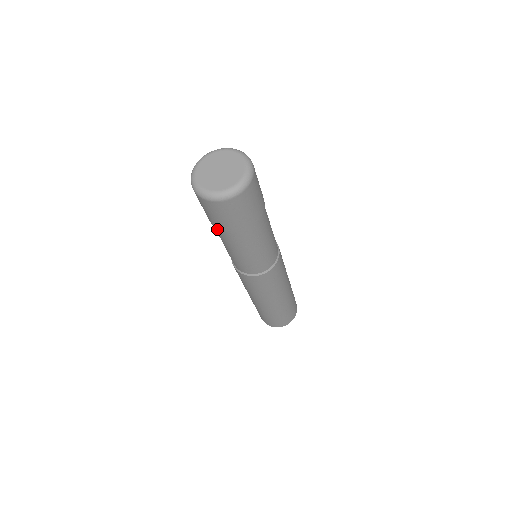
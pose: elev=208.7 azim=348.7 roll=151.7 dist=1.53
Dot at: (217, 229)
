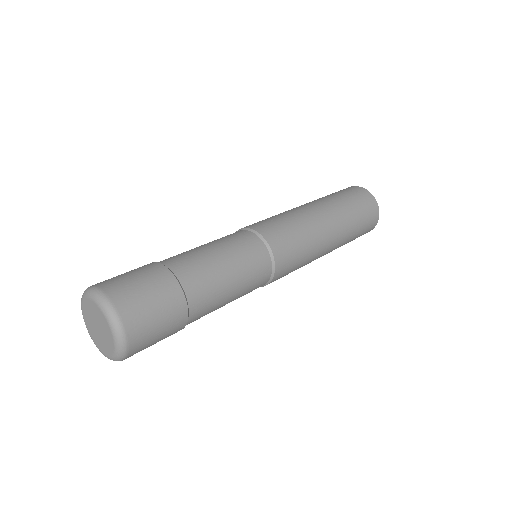
Dot at: occluded
